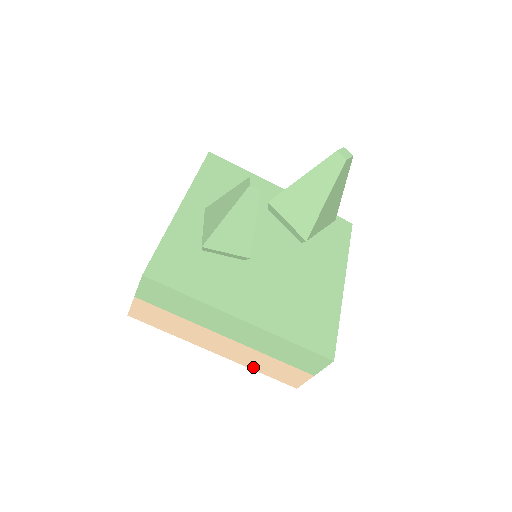
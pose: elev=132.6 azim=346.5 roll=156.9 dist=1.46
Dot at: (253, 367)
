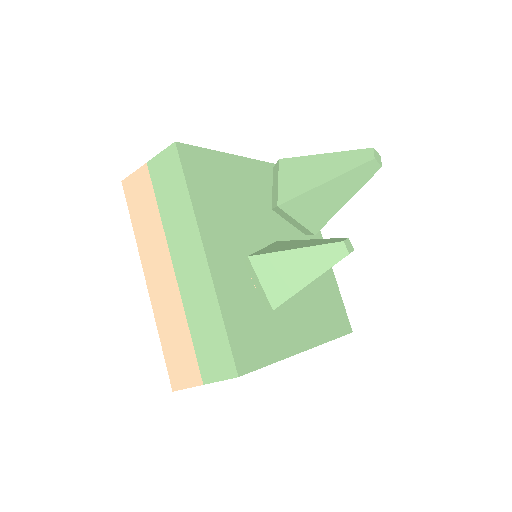
Dot at: occluded
